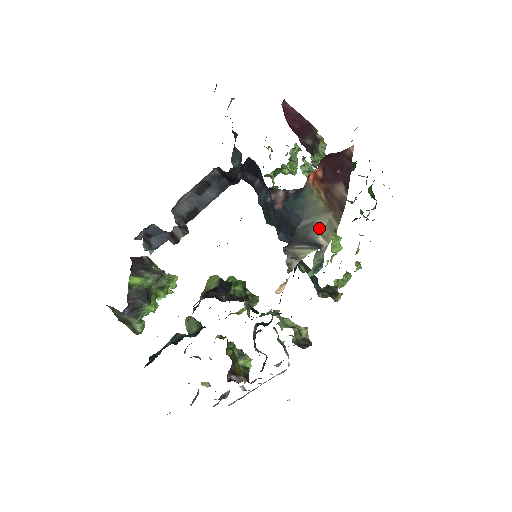
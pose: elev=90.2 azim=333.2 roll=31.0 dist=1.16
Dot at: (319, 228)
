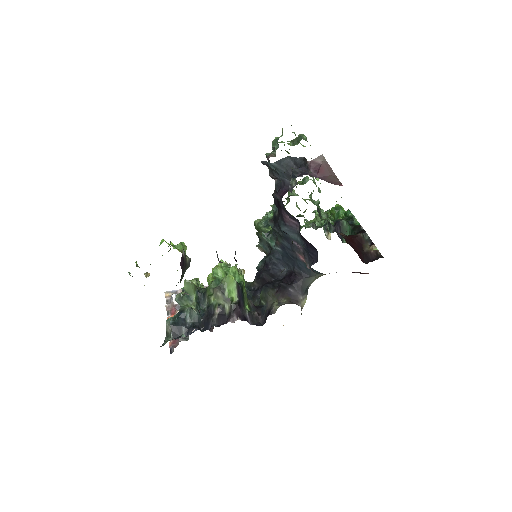
Dot at: (314, 280)
